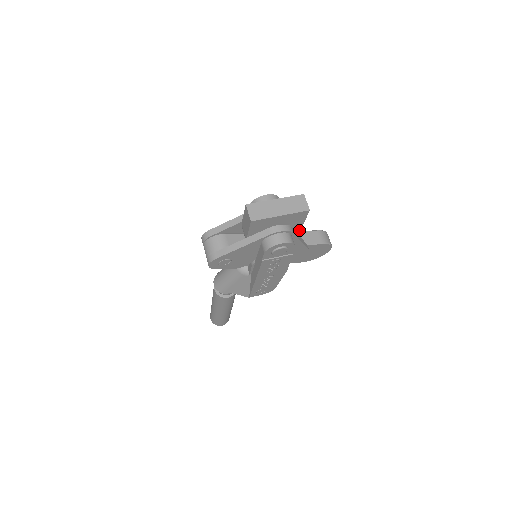
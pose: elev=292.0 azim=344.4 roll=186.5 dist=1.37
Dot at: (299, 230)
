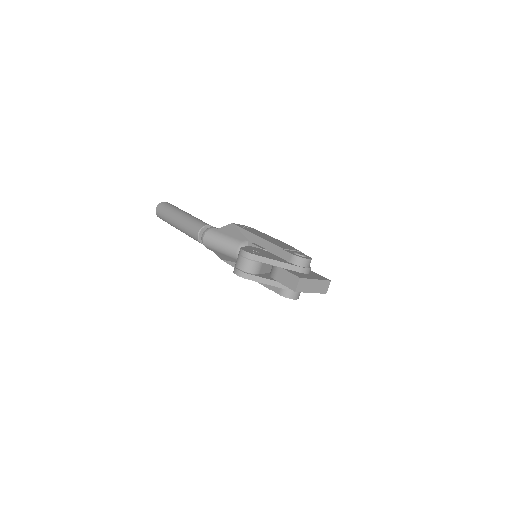
Dot at: occluded
